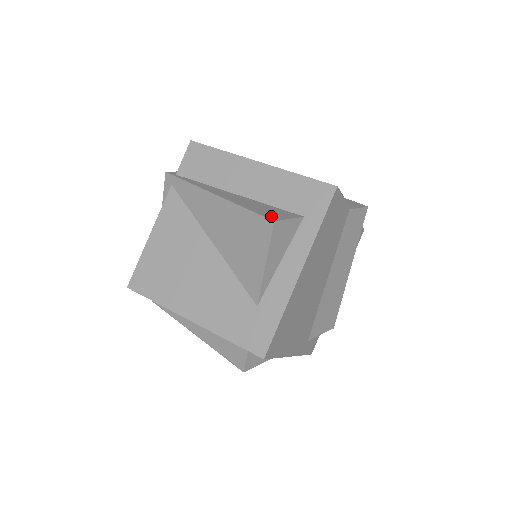
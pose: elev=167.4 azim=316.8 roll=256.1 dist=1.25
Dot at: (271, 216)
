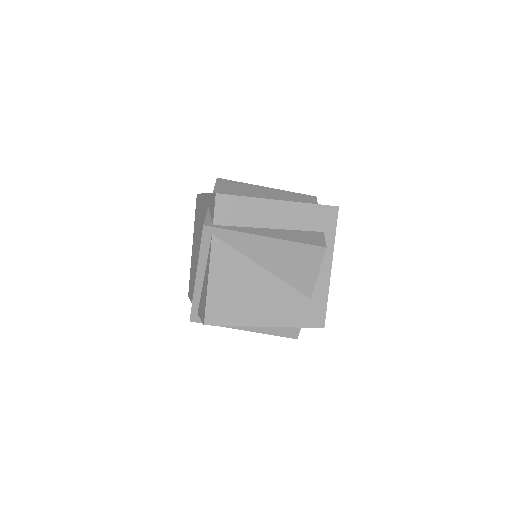
Dot at: (318, 243)
